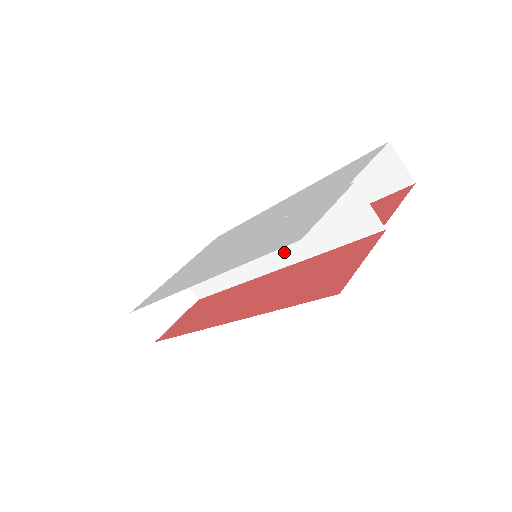
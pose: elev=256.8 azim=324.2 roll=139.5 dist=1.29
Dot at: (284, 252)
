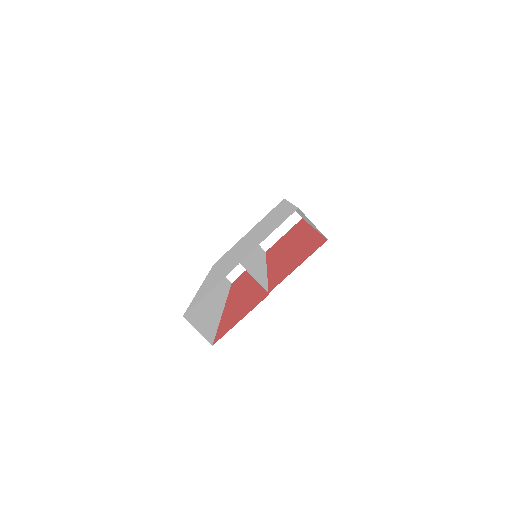
Dot at: (259, 265)
